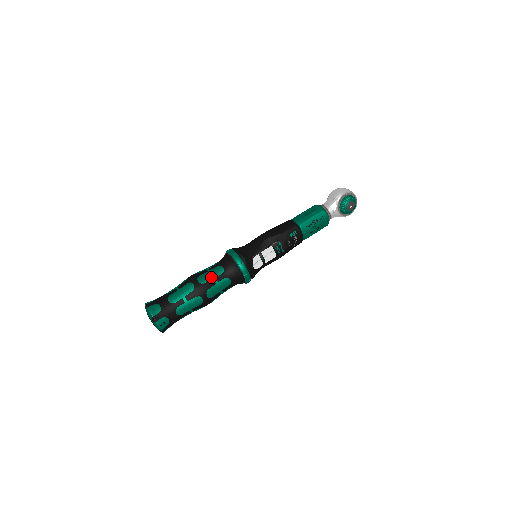
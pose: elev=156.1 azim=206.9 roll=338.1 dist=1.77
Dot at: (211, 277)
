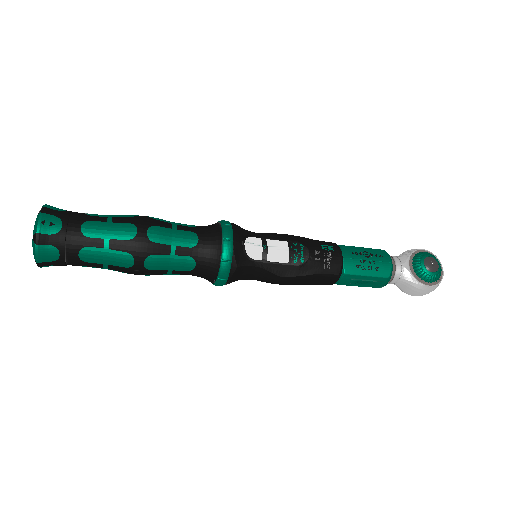
Dot at: (171, 222)
